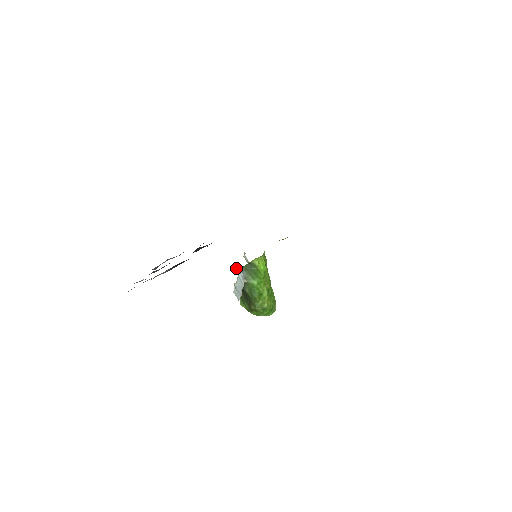
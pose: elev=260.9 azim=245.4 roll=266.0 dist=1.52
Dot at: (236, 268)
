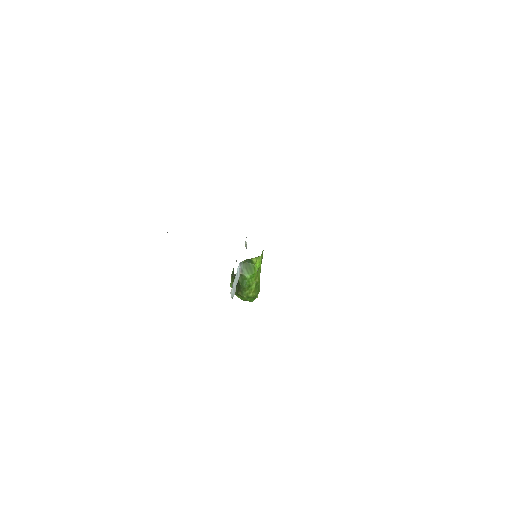
Dot at: occluded
